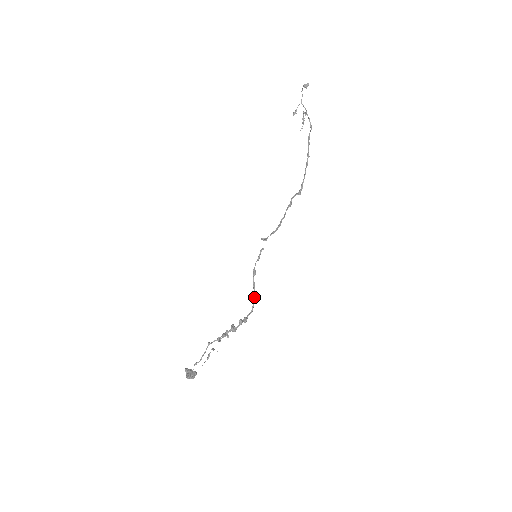
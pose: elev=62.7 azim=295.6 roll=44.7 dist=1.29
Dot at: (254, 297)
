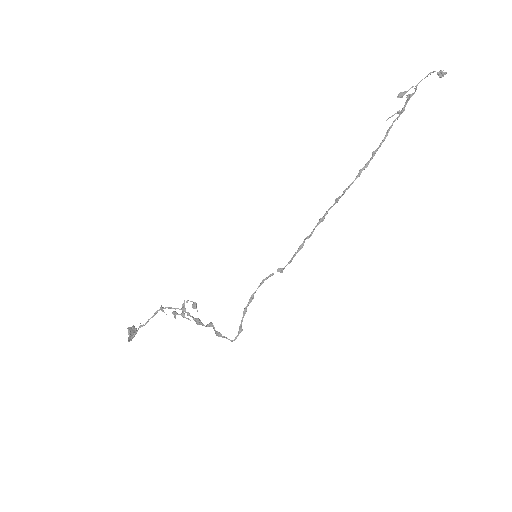
Dot at: (241, 328)
